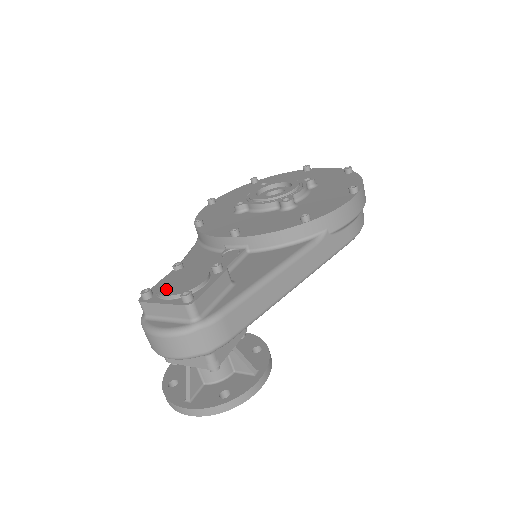
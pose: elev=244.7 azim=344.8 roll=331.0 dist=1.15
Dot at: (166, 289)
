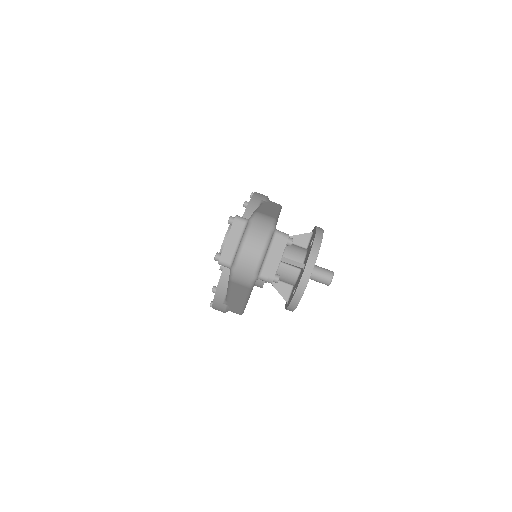
Dot at: (222, 244)
